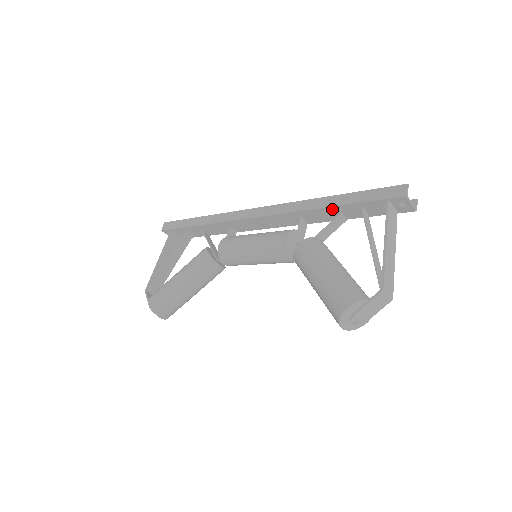
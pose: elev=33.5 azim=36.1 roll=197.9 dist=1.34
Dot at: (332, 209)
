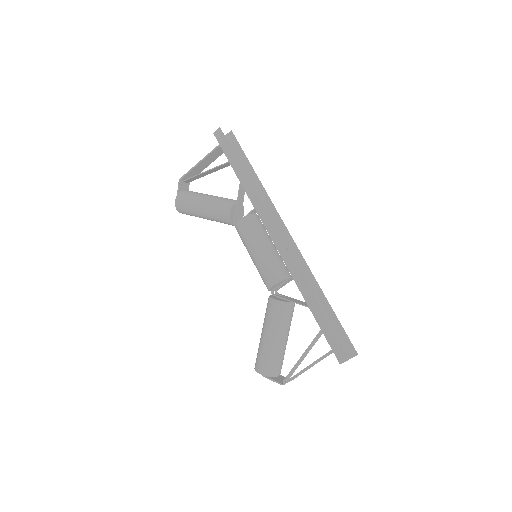
Dot at: (310, 304)
